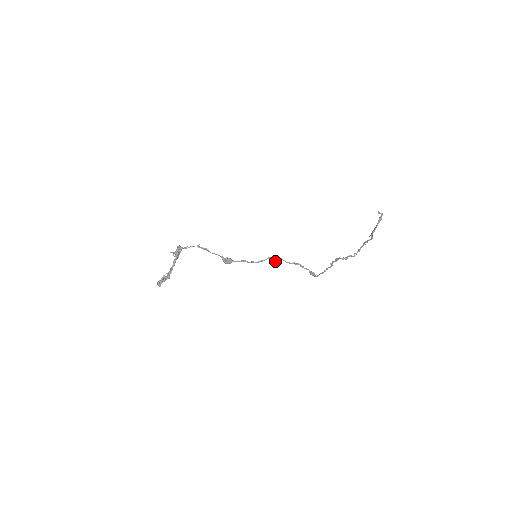
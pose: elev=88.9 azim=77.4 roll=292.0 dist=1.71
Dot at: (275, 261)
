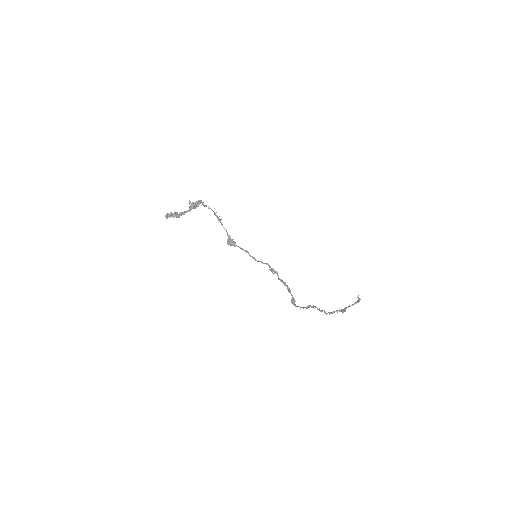
Dot at: (271, 270)
